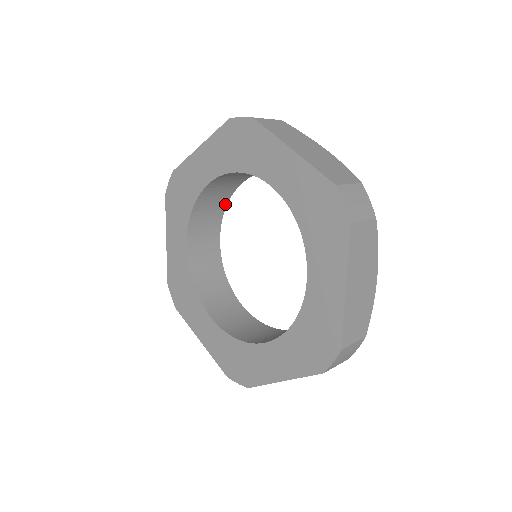
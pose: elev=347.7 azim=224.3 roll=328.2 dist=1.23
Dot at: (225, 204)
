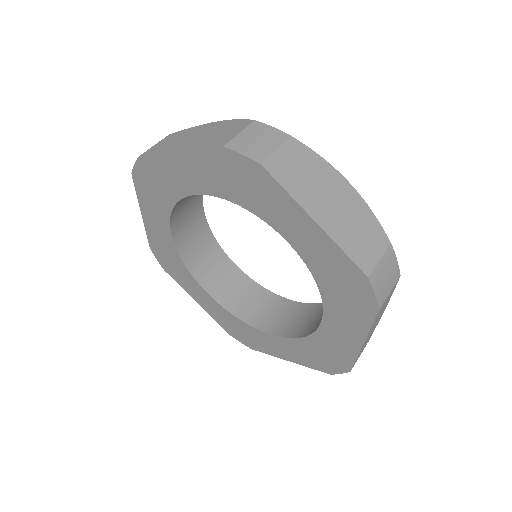
Dot at: occluded
